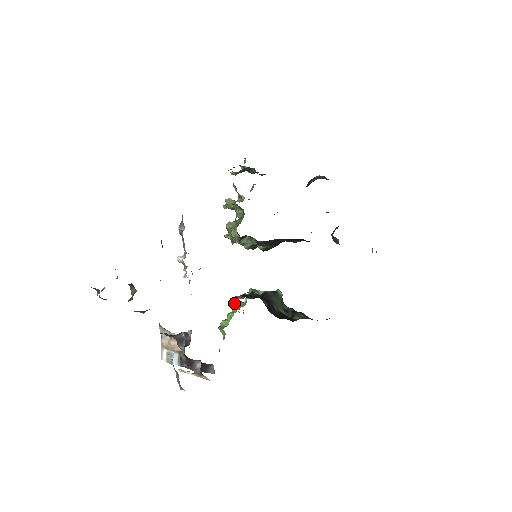
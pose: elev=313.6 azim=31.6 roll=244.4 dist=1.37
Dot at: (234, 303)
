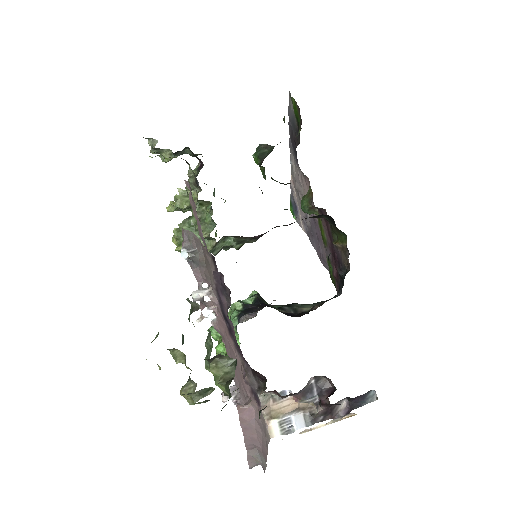
Dot at: occluded
